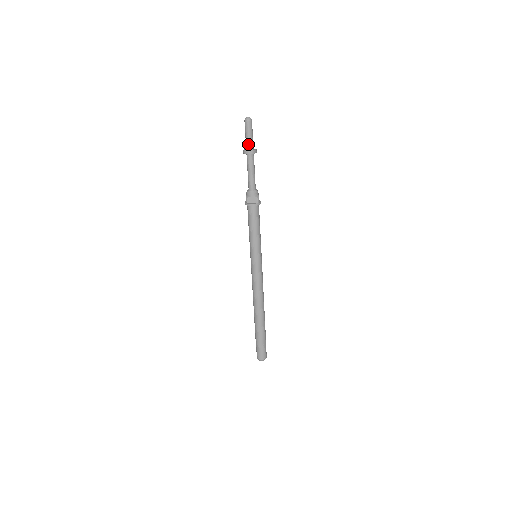
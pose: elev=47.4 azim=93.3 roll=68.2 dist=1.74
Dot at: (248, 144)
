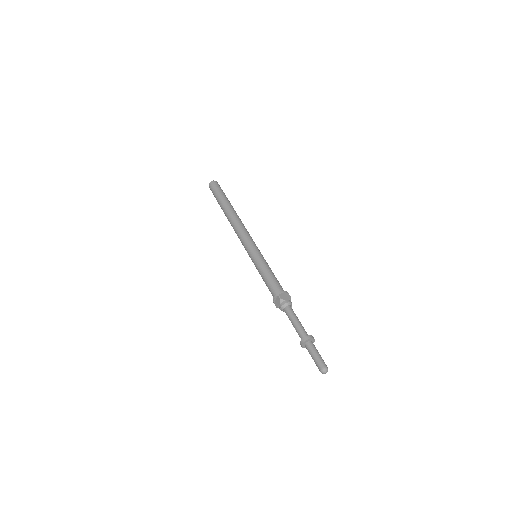
Dot at: (309, 351)
